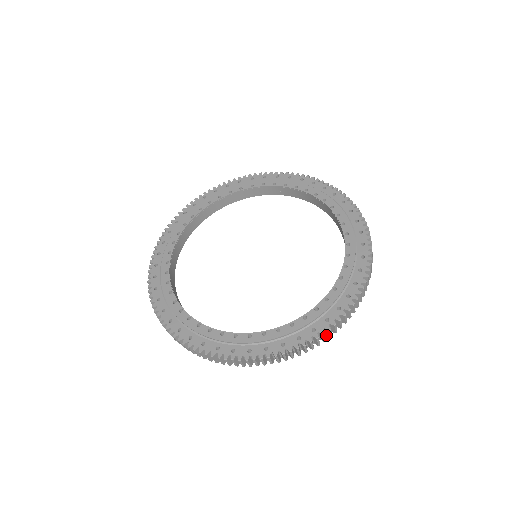
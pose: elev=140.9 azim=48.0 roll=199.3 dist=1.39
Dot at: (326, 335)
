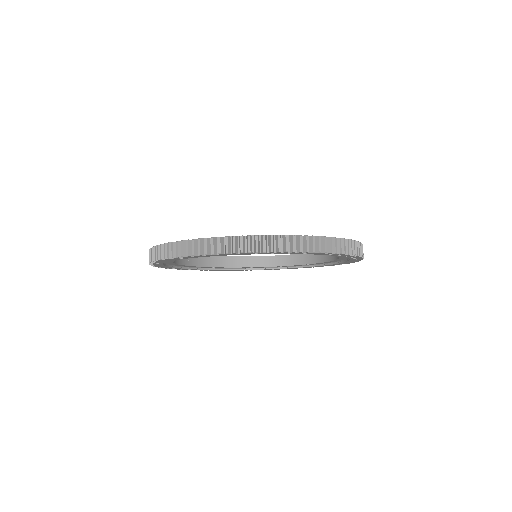
Dot at: (340, 253)
